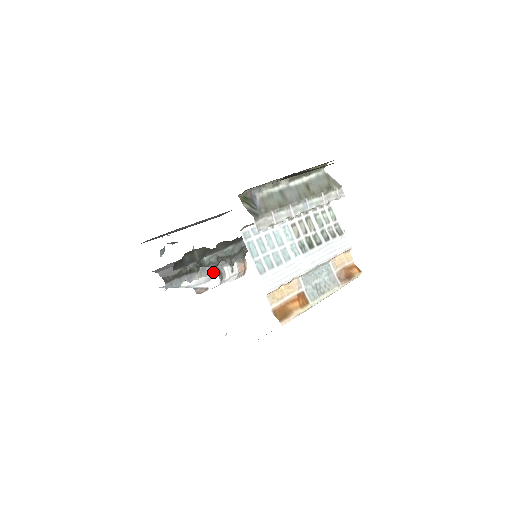
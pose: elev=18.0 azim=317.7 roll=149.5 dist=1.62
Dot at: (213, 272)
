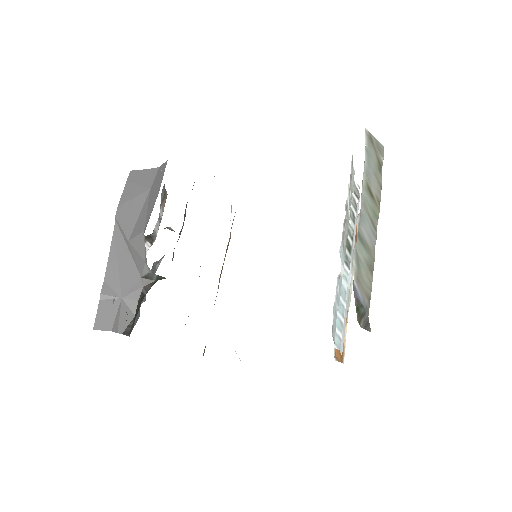
Dot at: occluded
